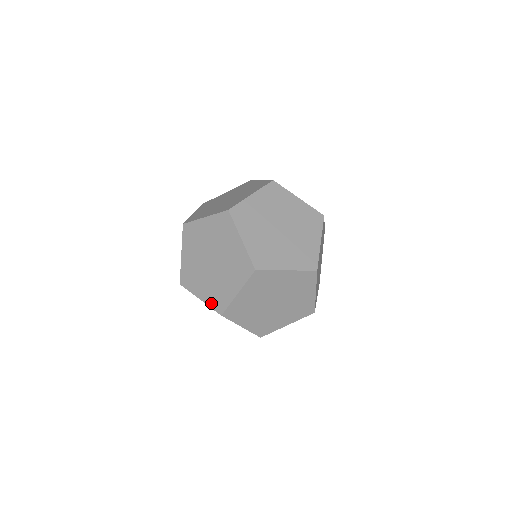
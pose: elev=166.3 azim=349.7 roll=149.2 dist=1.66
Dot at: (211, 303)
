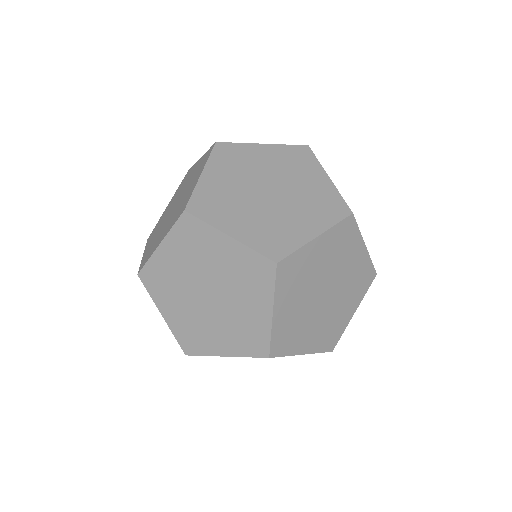
Dot at: (143, 259)
